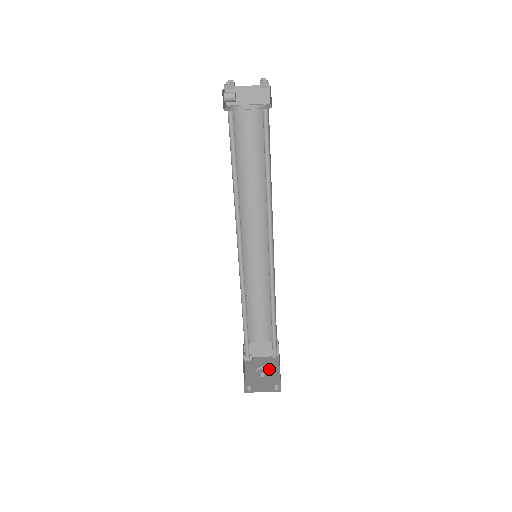
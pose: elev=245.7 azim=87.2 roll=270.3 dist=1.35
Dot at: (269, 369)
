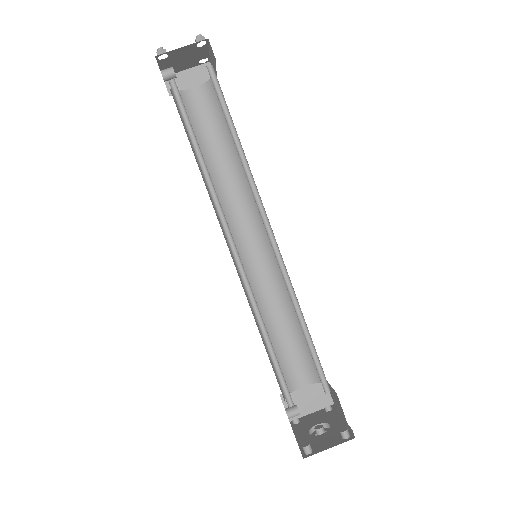
Dot at: (327, 423)
